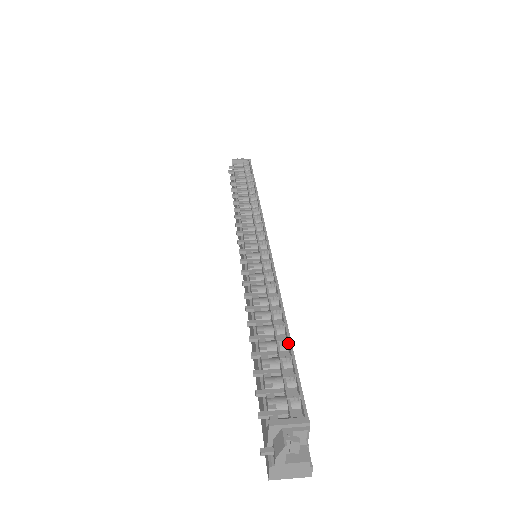
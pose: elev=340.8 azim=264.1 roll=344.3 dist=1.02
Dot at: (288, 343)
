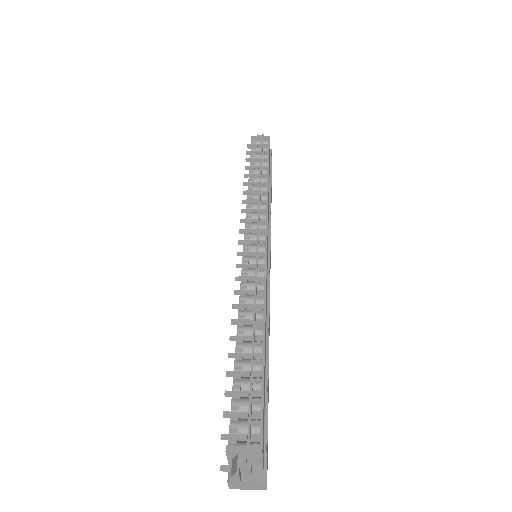
Dot at: (262, 364)
